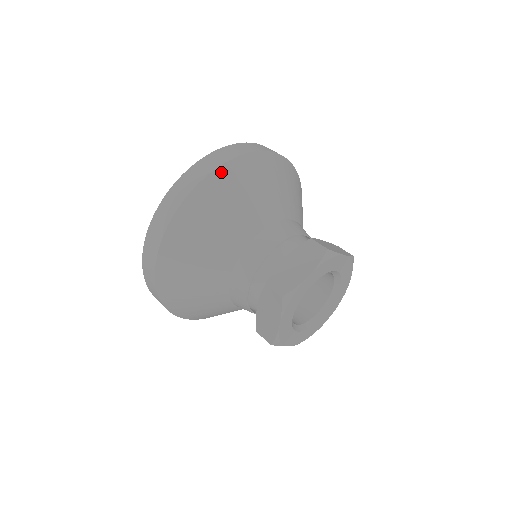
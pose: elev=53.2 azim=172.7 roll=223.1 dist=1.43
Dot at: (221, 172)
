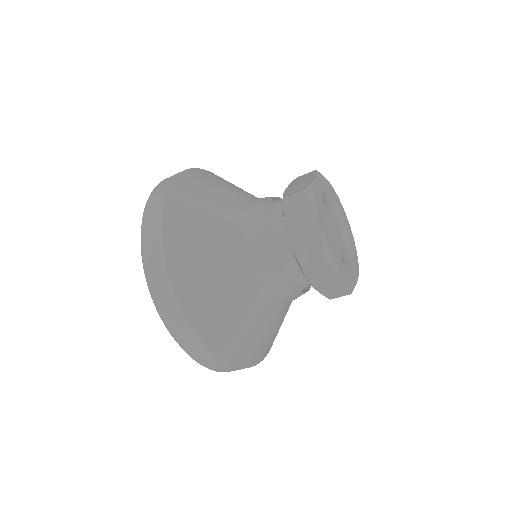
Dot at: (193, 171)
